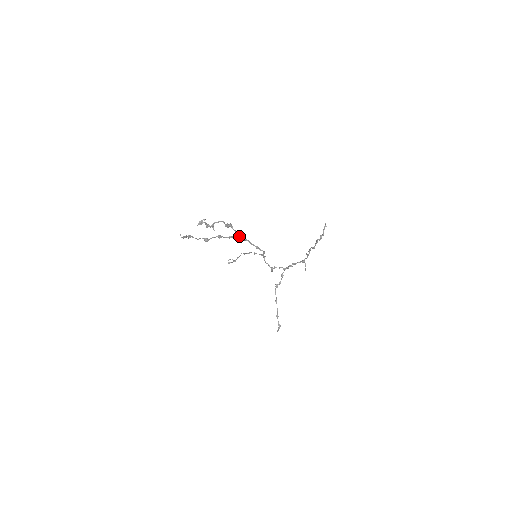
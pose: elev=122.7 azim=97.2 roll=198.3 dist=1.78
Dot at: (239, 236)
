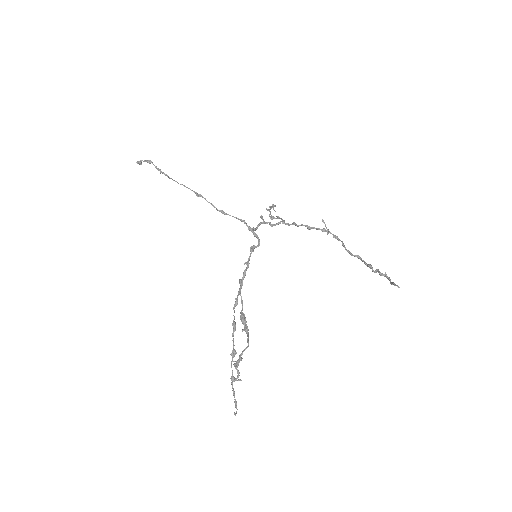
Dot at: (241, 288)
